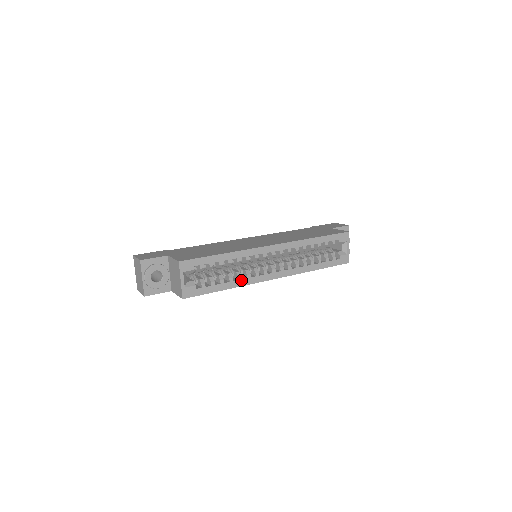
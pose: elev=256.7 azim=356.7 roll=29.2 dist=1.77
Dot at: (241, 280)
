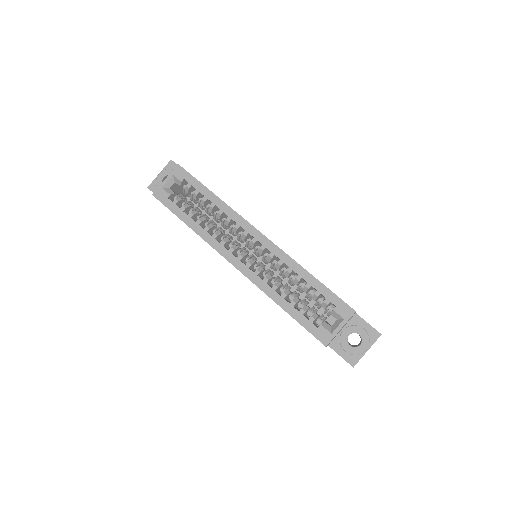
Dot at: (206, 232)
